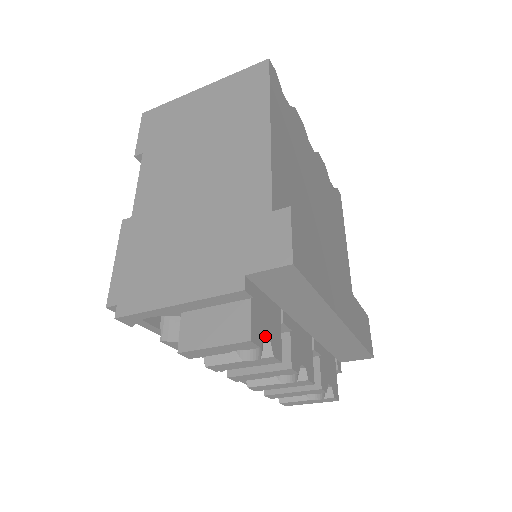
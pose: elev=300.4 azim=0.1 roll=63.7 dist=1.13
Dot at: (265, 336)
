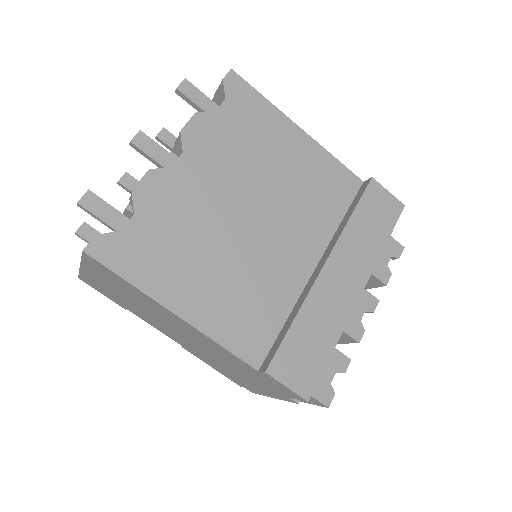
Dot at: (330, 380)
